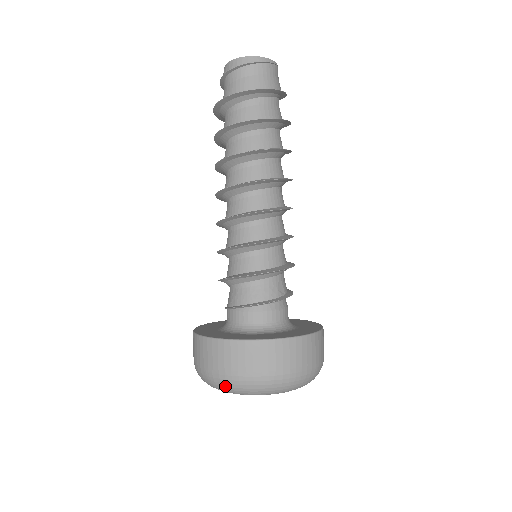
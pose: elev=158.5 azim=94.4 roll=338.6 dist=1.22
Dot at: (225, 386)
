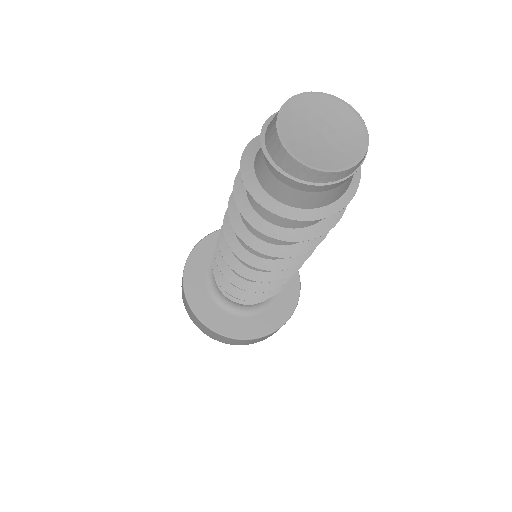
Dot at: occluded
